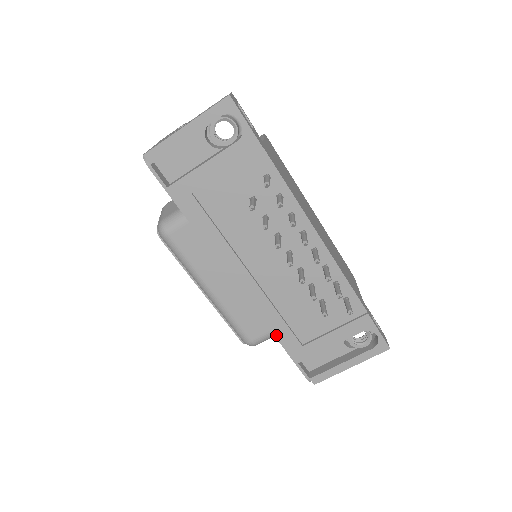
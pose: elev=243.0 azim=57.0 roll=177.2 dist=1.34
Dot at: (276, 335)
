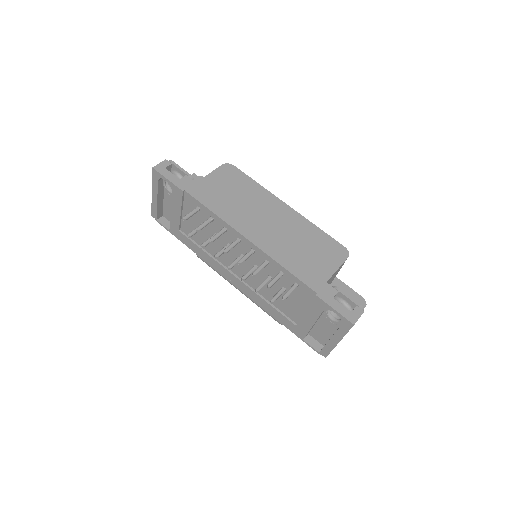
Dot at: (276, 318)
